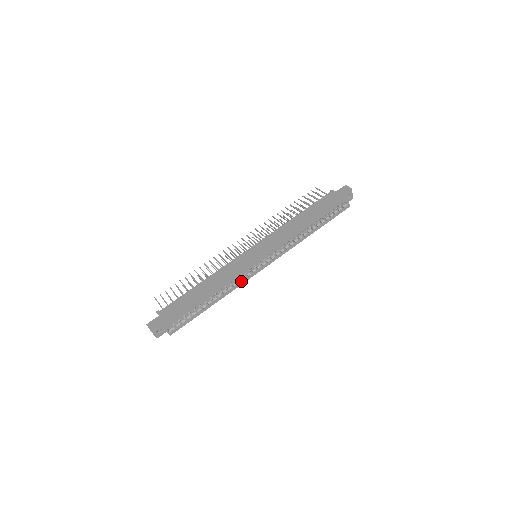
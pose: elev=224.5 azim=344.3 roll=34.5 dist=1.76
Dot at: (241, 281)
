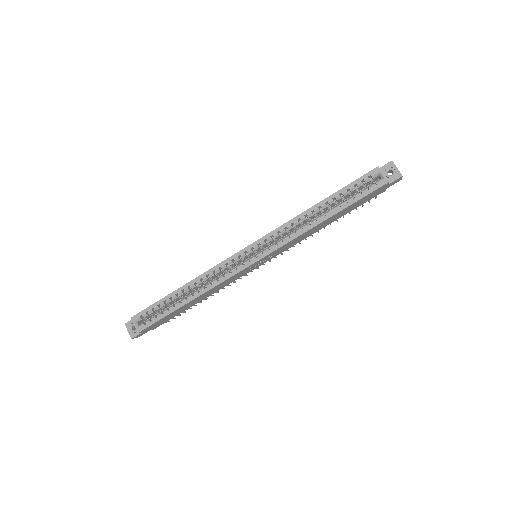
Dot at: (222, 276)
